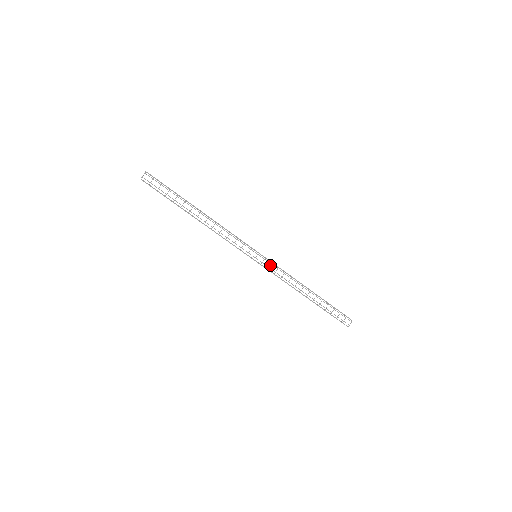
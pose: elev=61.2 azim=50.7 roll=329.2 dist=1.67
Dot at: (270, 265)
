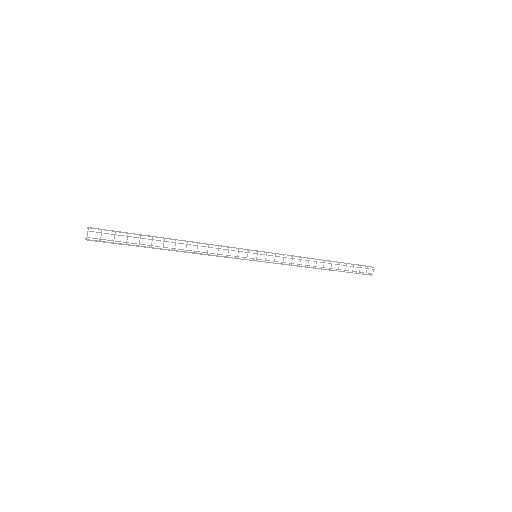
Dot at: occluded
